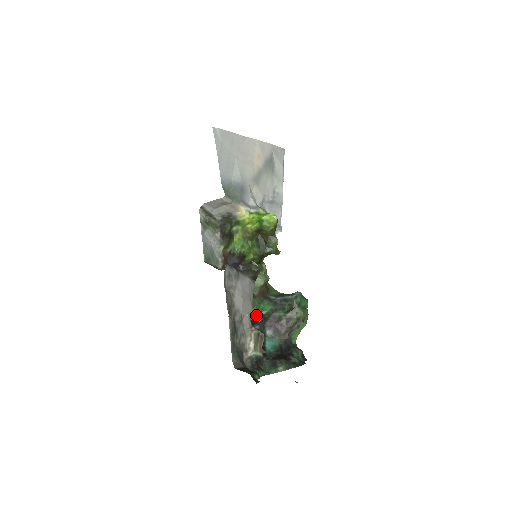
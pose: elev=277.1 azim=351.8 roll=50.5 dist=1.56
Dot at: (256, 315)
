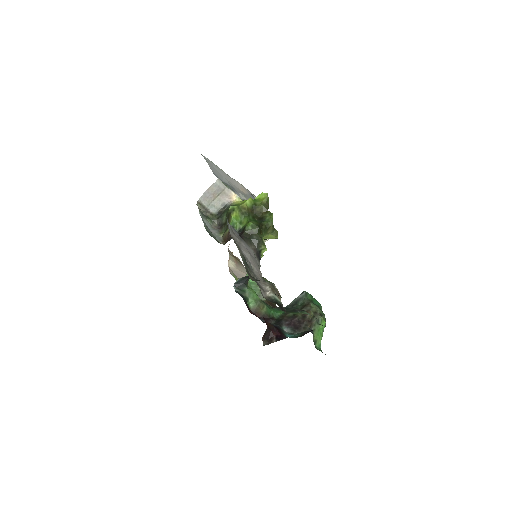
Dot at: (268, 319)
